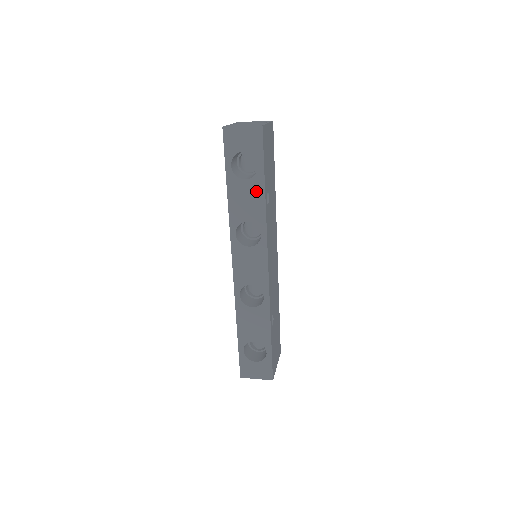
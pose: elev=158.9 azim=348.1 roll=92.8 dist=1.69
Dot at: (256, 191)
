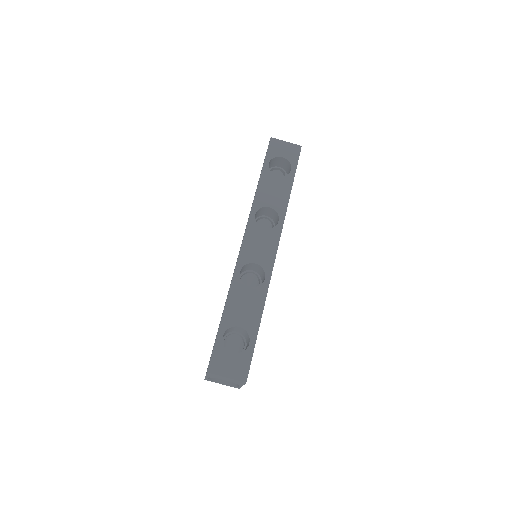
Dot at: (284, 187)
